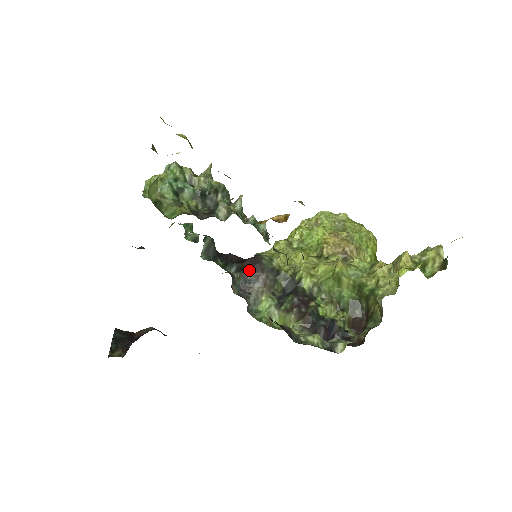
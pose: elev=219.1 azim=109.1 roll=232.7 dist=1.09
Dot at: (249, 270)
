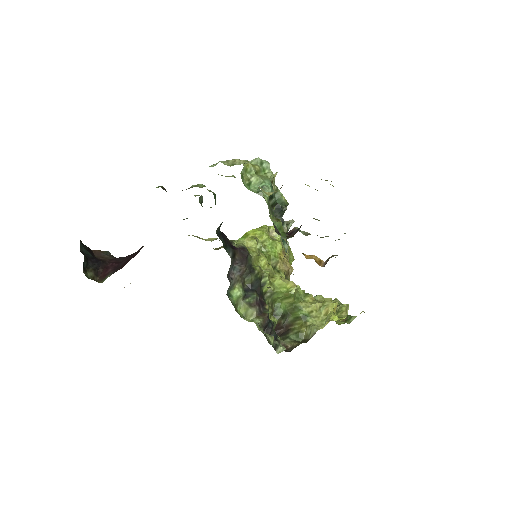
Dot at: (238, 259)
